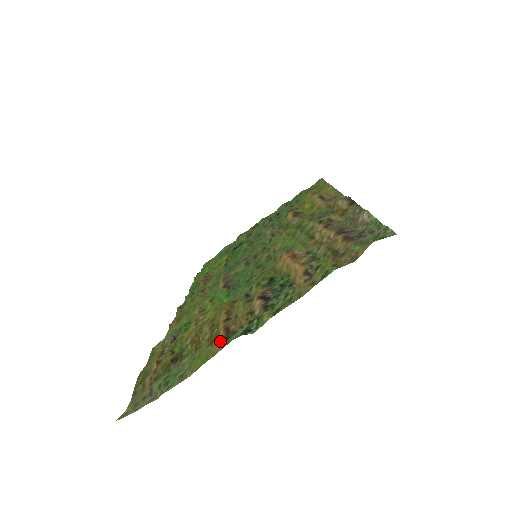
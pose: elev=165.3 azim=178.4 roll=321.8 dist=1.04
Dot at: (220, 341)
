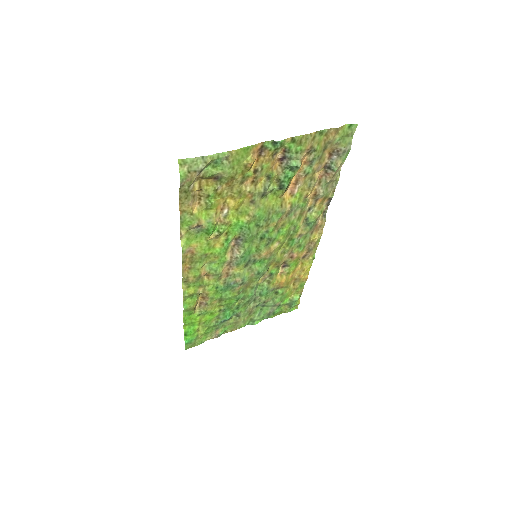
Dot at: (256, 151)
